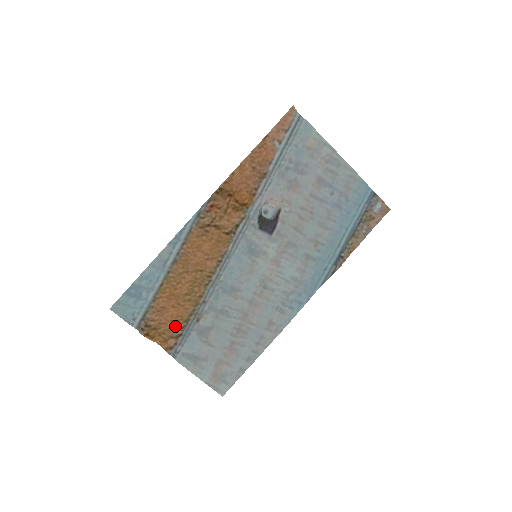
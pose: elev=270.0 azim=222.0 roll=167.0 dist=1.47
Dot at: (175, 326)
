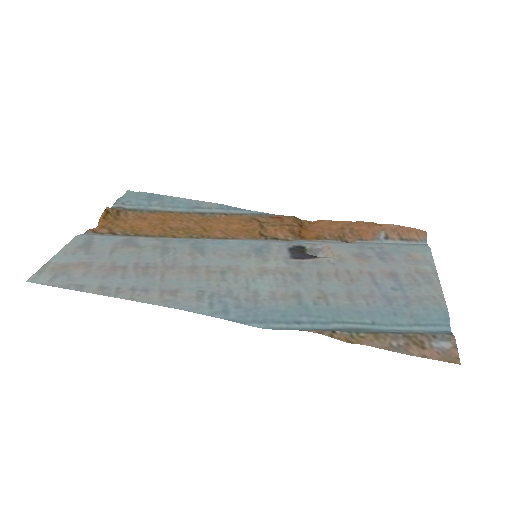
Dot at: (126, 229)
